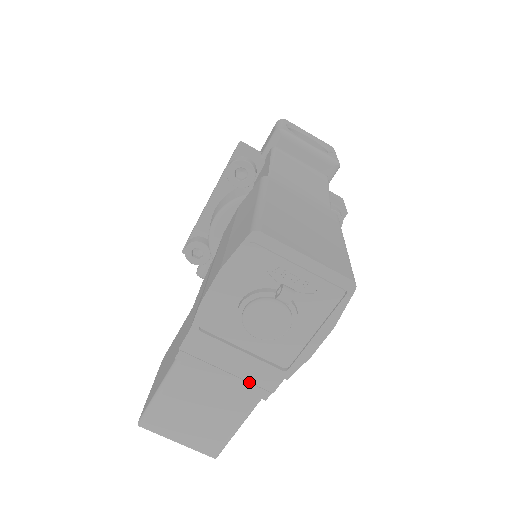
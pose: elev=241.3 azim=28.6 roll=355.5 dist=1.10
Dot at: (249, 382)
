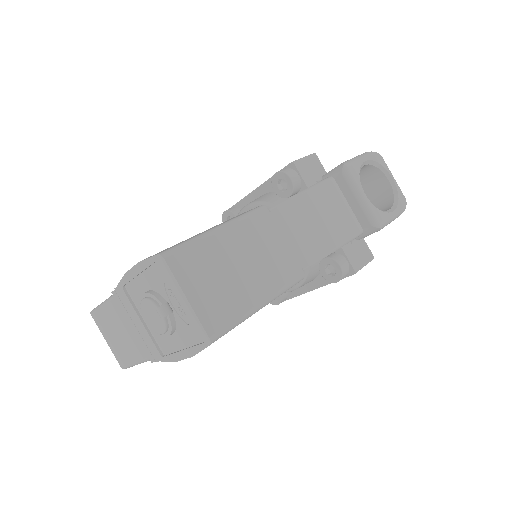
Dot at: (146, 343)
